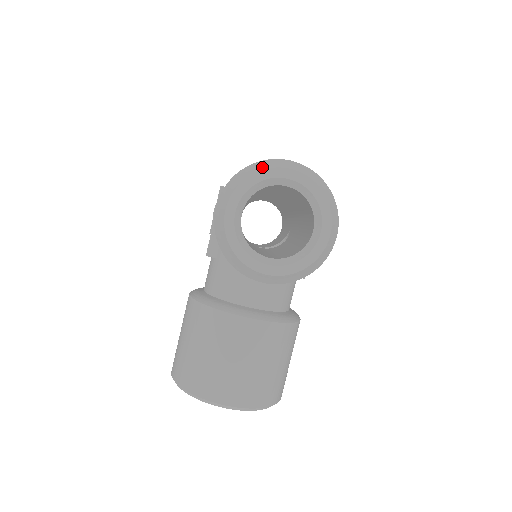
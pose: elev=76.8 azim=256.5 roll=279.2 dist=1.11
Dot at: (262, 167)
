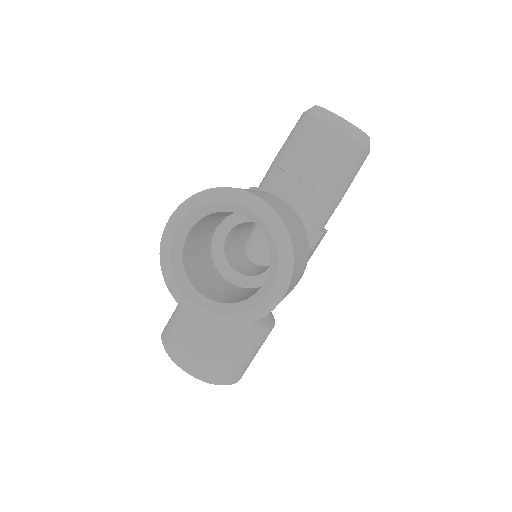
Dot at: occluded
